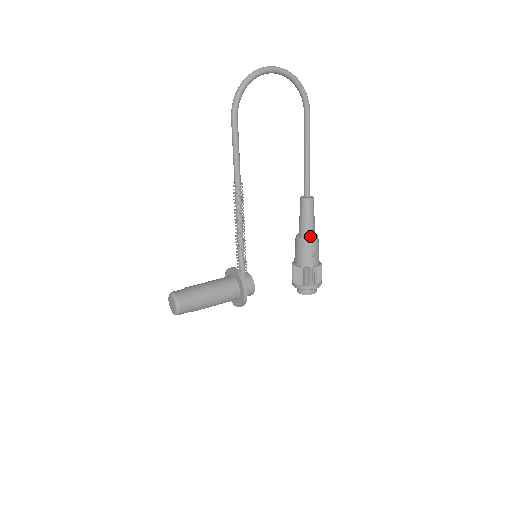
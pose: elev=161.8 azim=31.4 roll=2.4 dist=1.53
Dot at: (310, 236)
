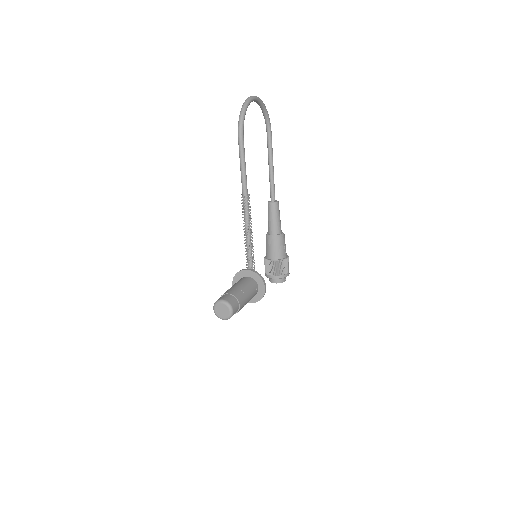
Dot at: (280, 233)
